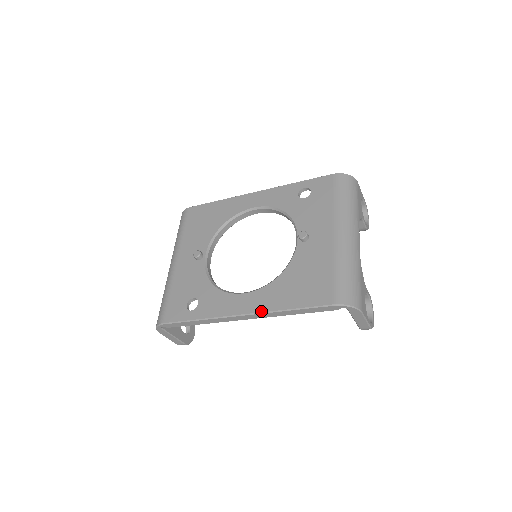
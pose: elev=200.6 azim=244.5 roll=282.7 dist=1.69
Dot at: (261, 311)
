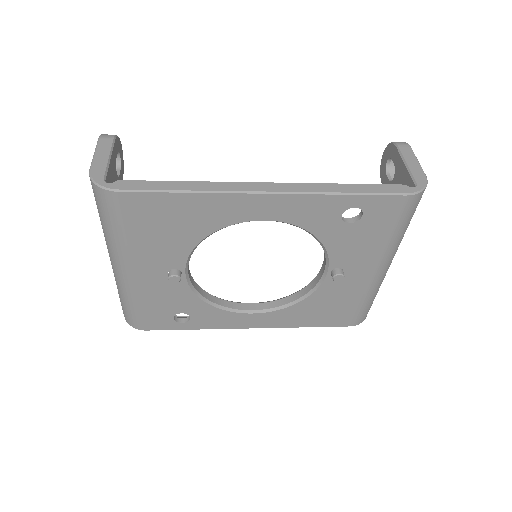
Dot at: occluded
